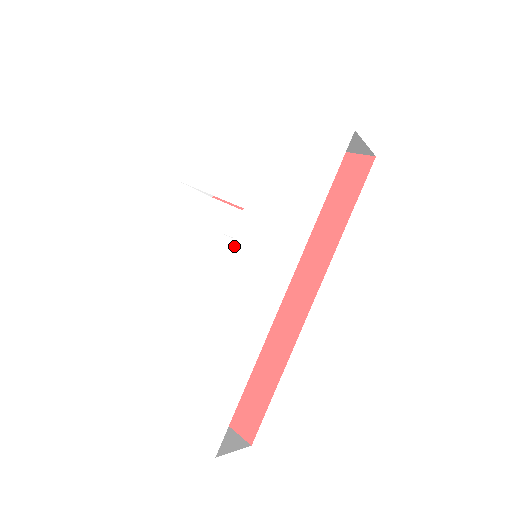
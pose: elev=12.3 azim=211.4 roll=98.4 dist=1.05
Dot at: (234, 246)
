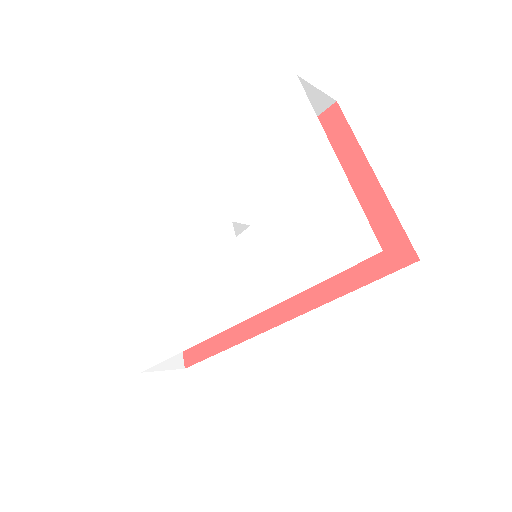
Dot at: (232, 244)
